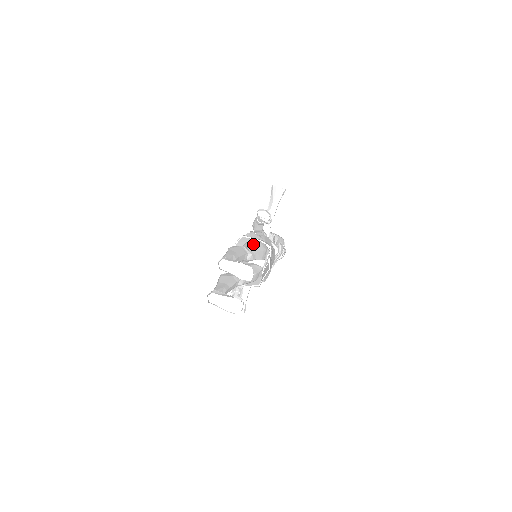
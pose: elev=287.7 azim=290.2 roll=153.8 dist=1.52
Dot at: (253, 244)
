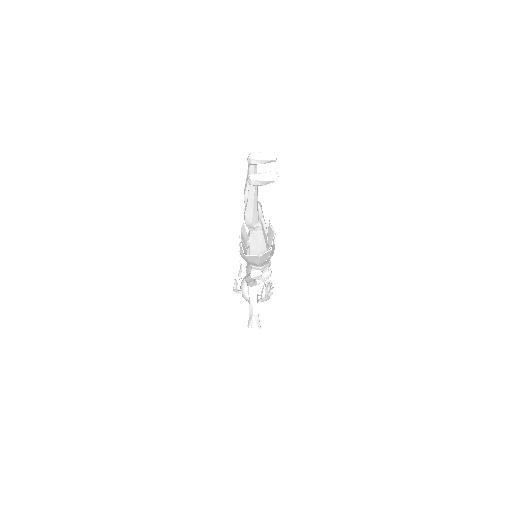
Dot at: occluded
